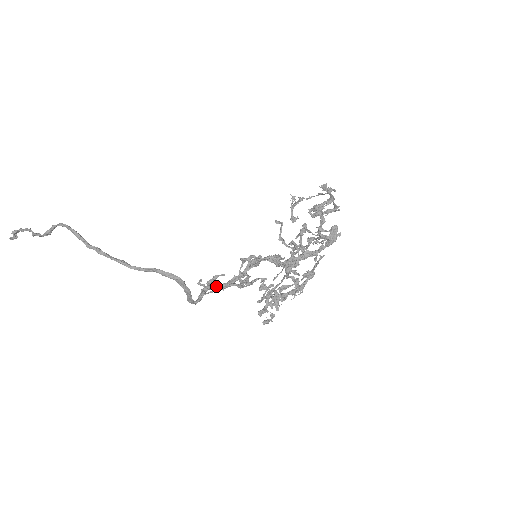
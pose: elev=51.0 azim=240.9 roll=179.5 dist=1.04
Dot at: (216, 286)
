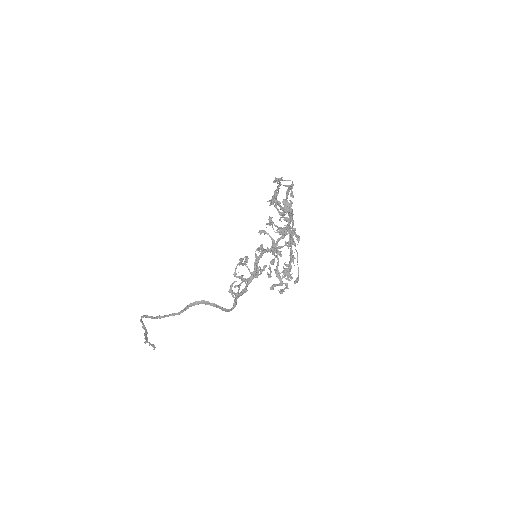
Dot at: (241, 291)
